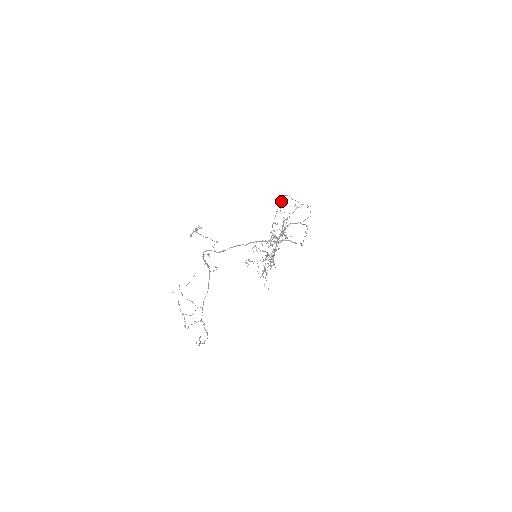
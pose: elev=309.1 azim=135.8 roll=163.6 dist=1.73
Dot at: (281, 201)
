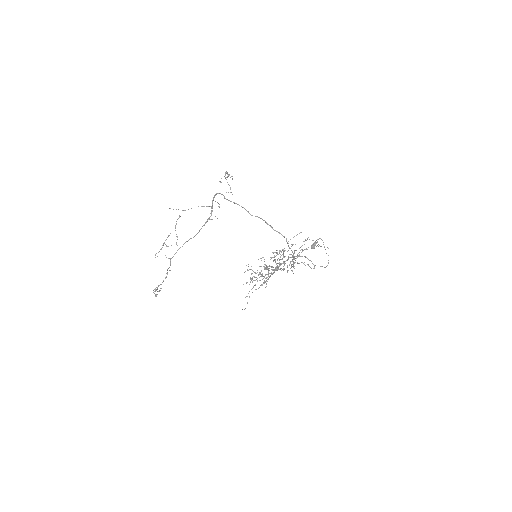
Dot at: (314, 242)
